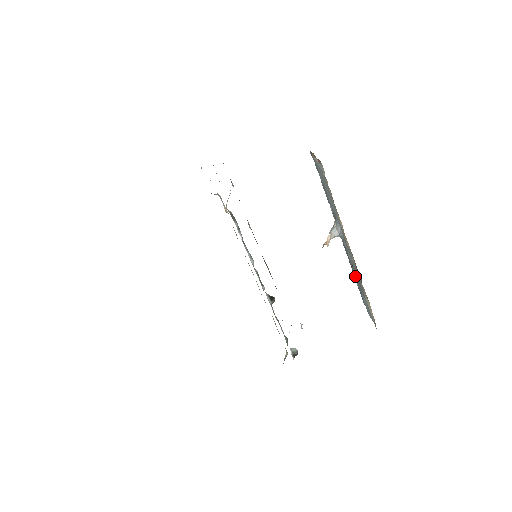
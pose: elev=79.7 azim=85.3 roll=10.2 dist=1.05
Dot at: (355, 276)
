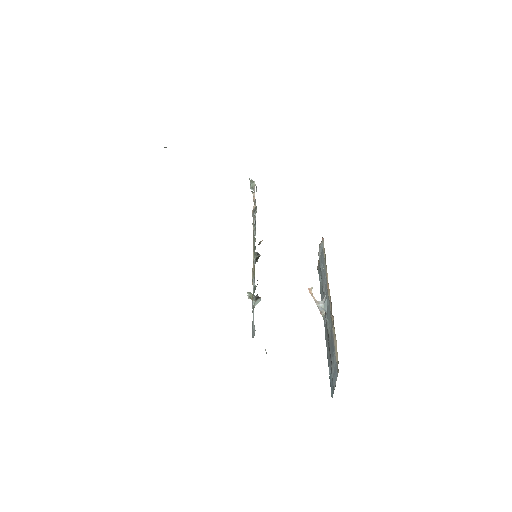
Dot at: (329, 358)
